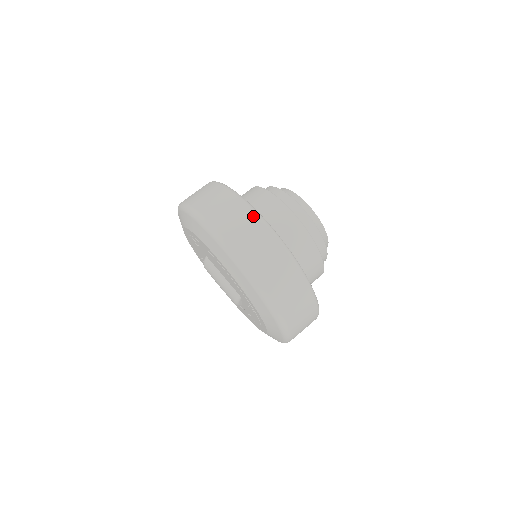
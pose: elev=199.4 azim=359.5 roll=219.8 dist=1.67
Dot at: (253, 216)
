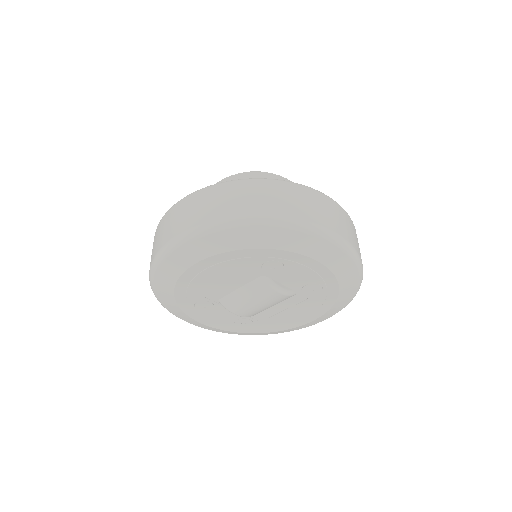
Dot at: (170, 211)
